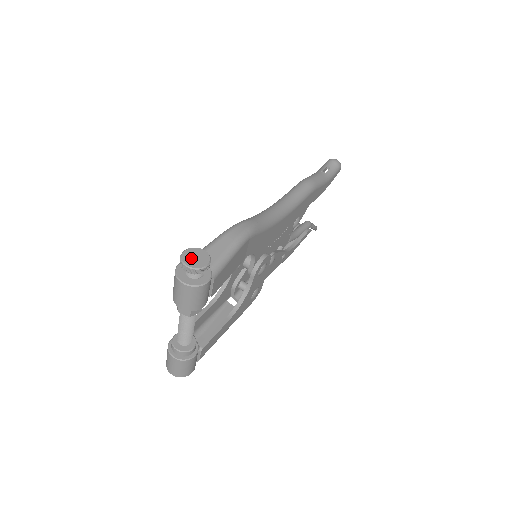
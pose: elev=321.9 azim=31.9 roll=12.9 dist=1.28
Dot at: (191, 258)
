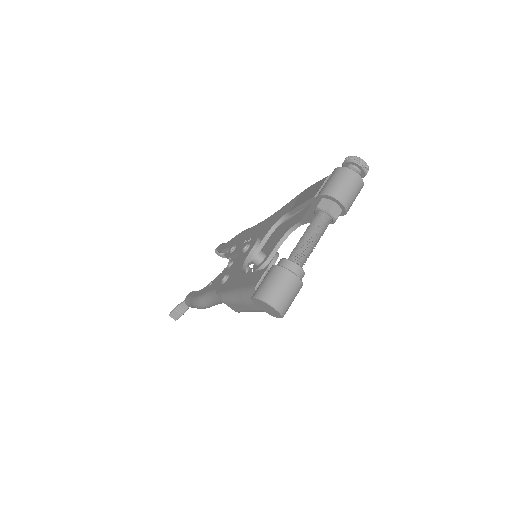
Dot at: occluded
